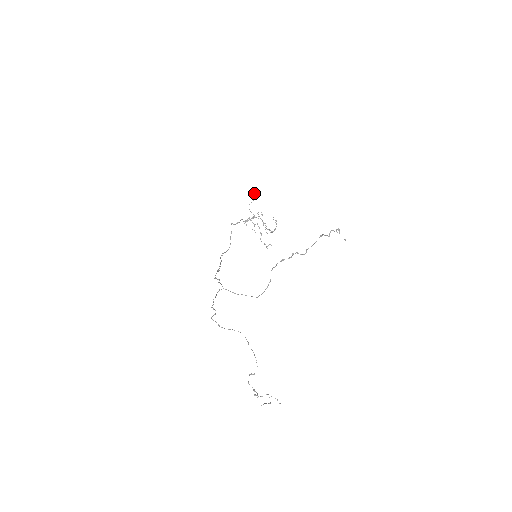
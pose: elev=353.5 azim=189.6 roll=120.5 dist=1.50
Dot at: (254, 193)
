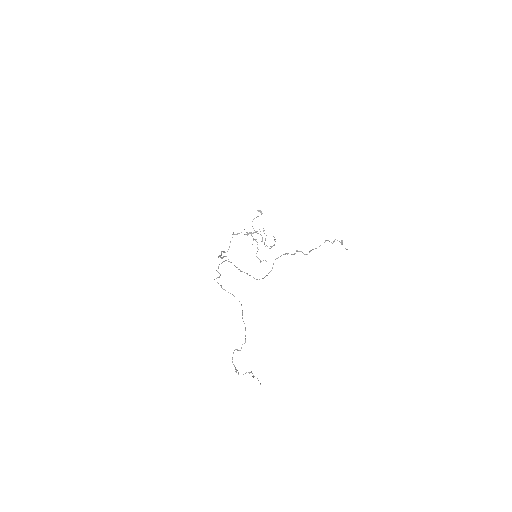
Dot at: (260, 210)
